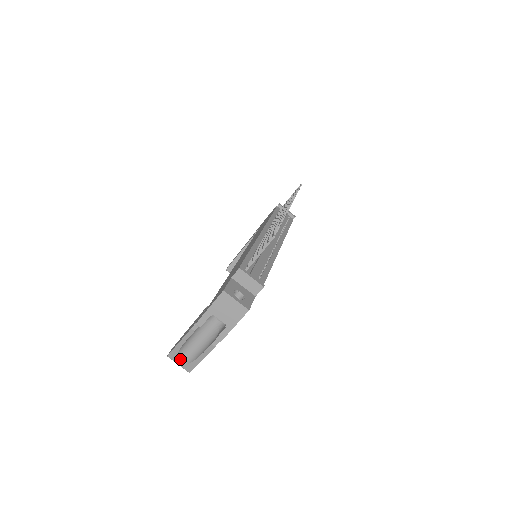
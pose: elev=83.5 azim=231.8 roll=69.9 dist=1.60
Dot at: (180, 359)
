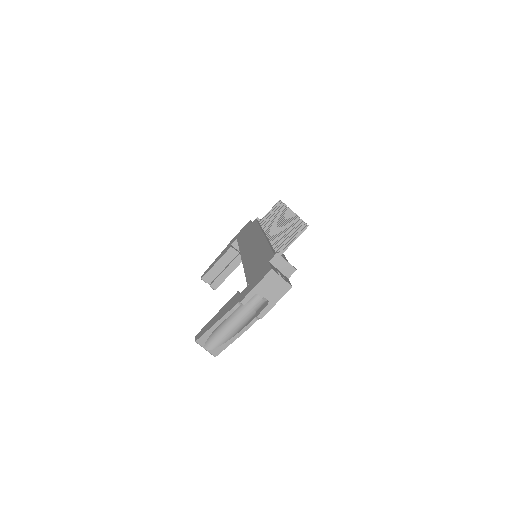
Dot at: (208, 343)
